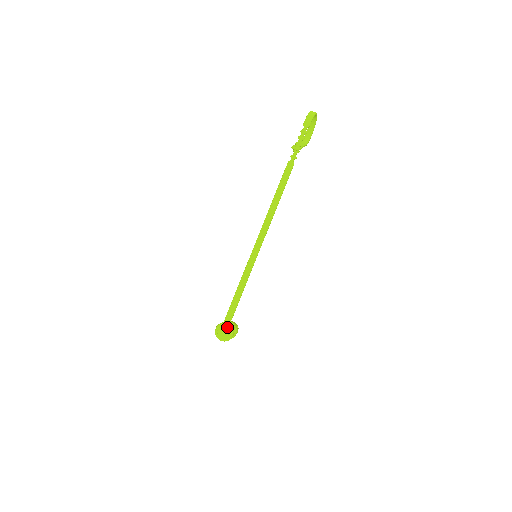
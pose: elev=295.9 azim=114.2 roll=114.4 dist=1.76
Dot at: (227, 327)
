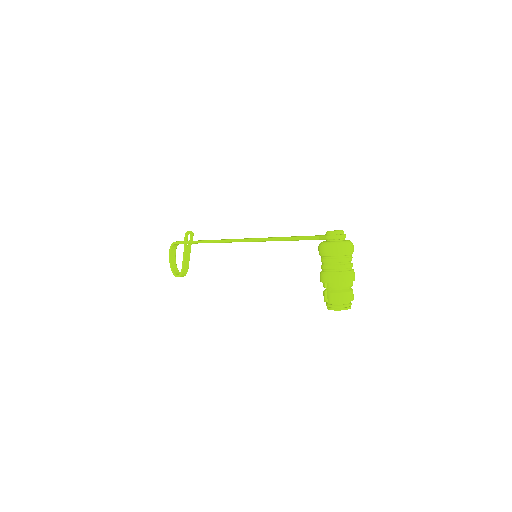
Dot at: occluded
